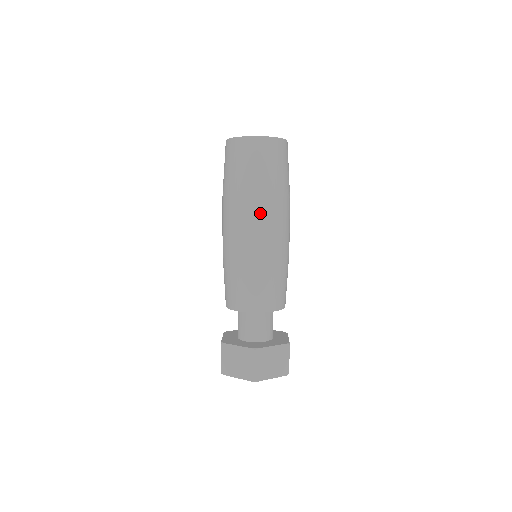
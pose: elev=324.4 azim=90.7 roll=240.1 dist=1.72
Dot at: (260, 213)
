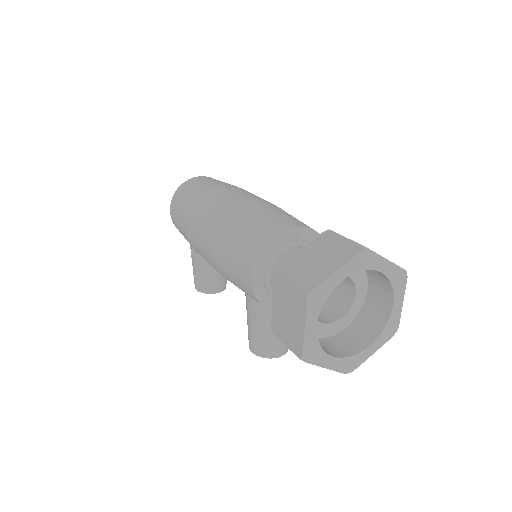
Dot at: (236, 189)
